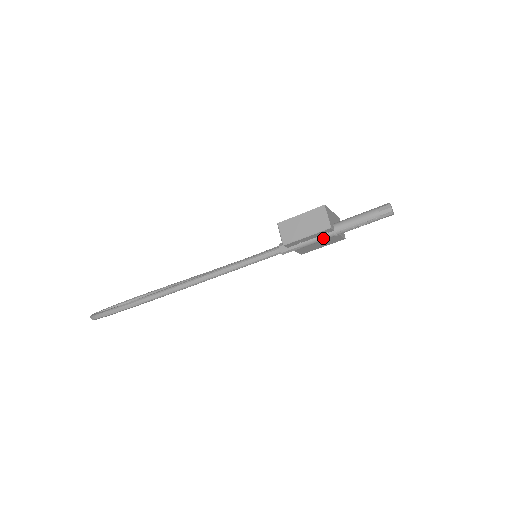
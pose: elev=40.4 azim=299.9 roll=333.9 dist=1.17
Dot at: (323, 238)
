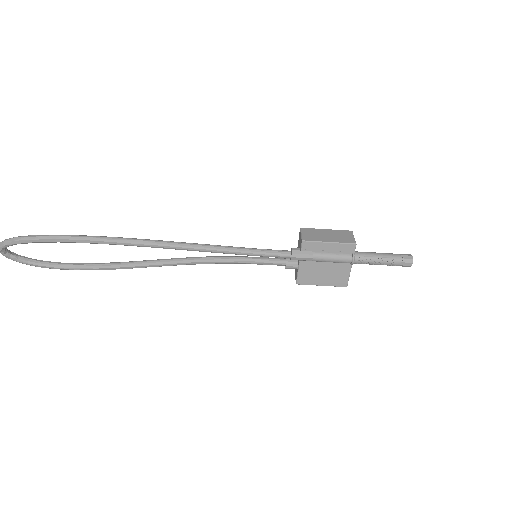
Dot at: (340, 257)
